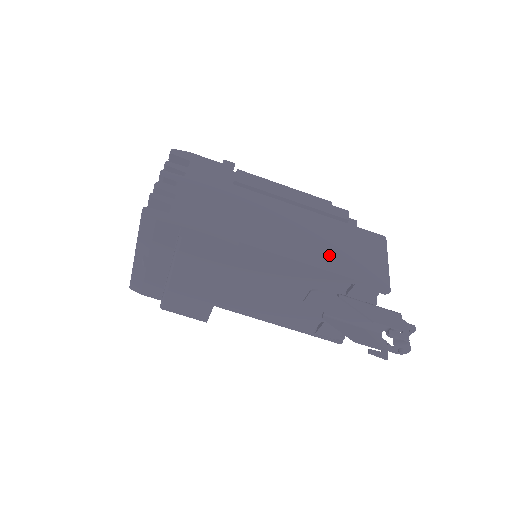
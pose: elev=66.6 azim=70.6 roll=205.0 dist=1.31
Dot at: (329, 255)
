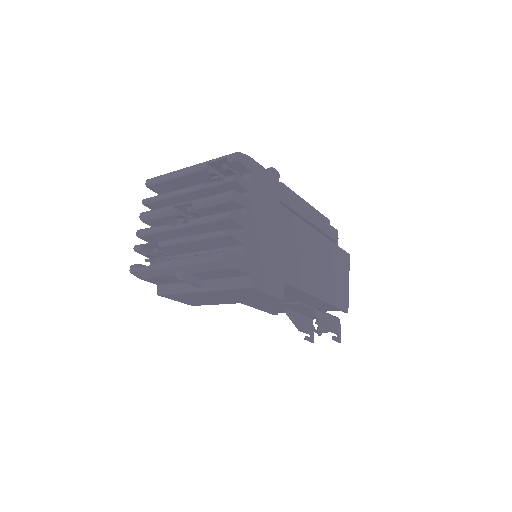
Dot at: (325, 283)
